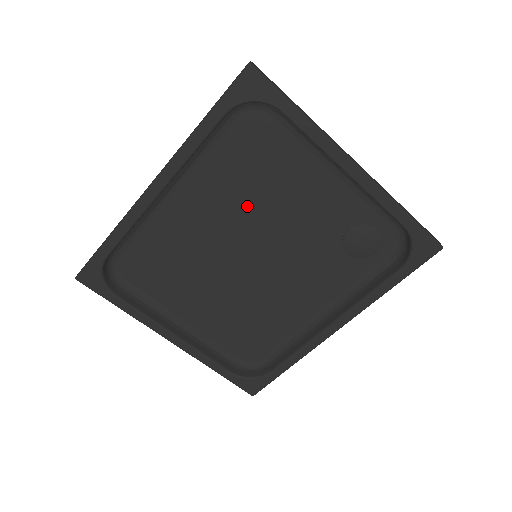
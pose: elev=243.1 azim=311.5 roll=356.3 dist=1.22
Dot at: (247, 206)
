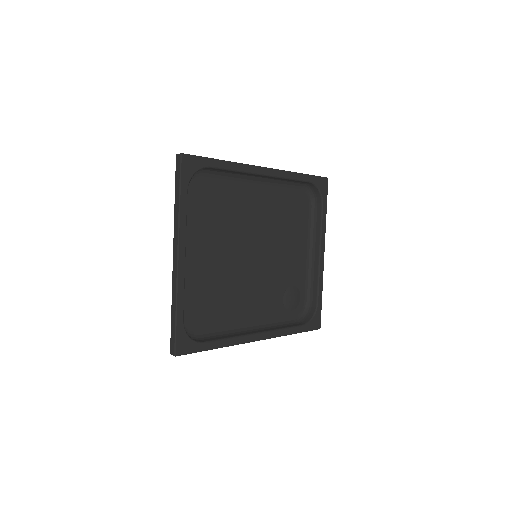
Dot at: (272, 227)
